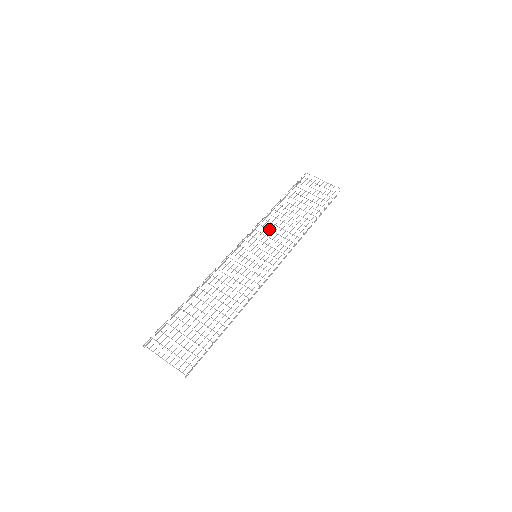
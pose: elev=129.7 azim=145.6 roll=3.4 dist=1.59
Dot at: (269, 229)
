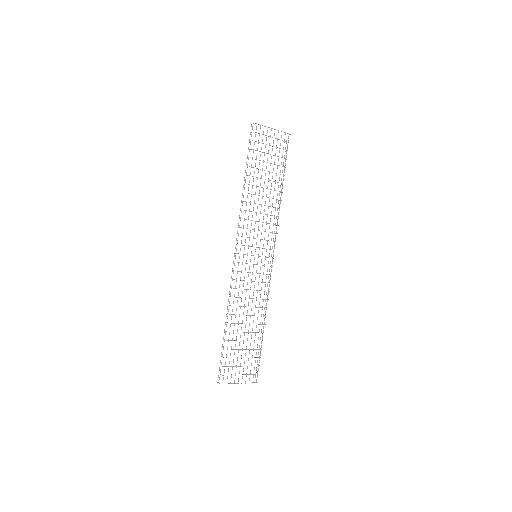
Dot at: occluded
